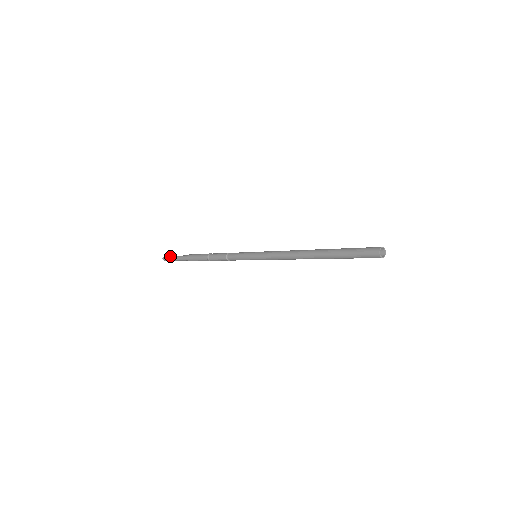
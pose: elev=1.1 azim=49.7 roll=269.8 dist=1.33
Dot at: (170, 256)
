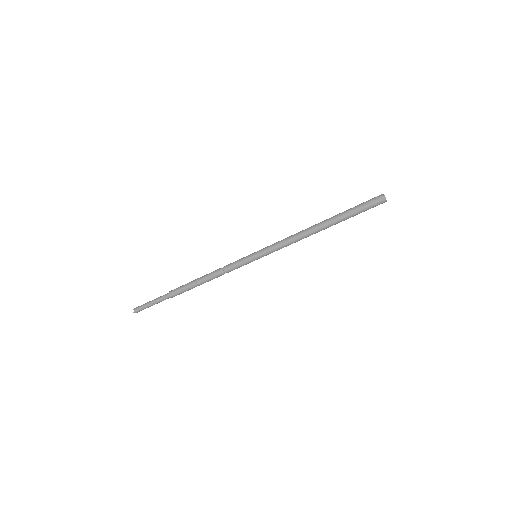
Dot at: (142, 306)
